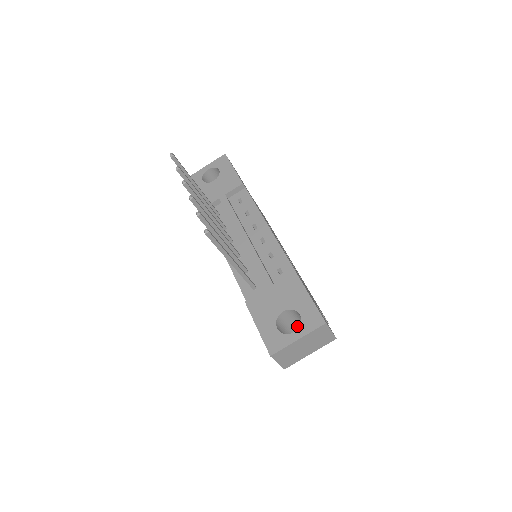
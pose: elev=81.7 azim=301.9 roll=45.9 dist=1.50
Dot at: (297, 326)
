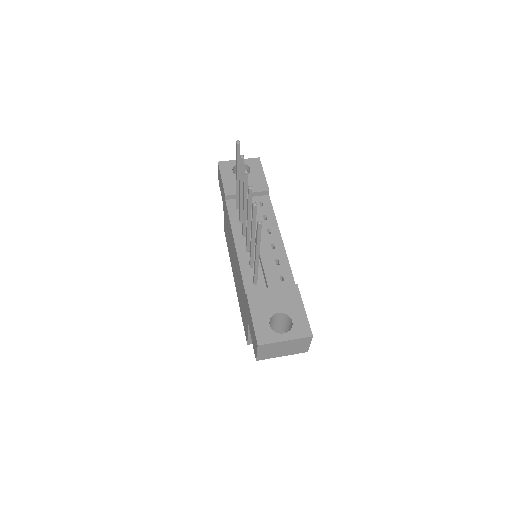
Dot at: occluded
